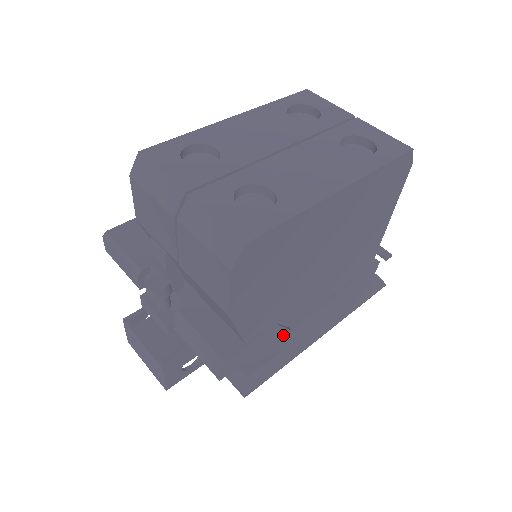
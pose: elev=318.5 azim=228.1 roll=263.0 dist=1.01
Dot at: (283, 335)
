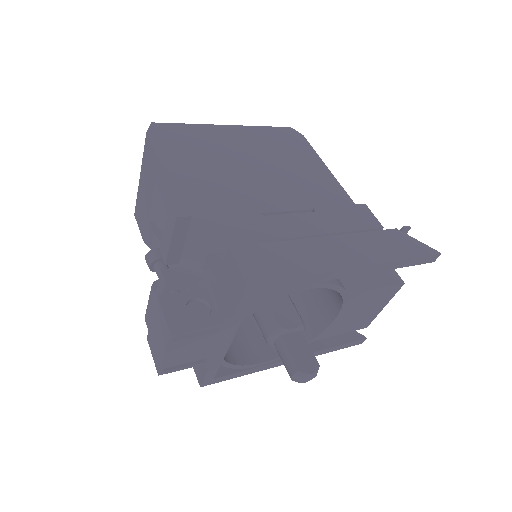
Dot at: (253, 215)
